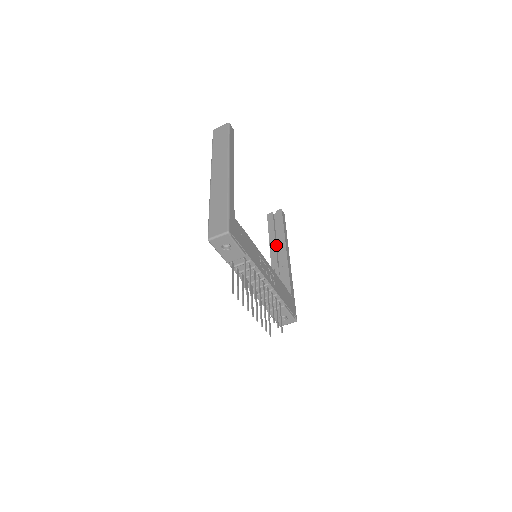
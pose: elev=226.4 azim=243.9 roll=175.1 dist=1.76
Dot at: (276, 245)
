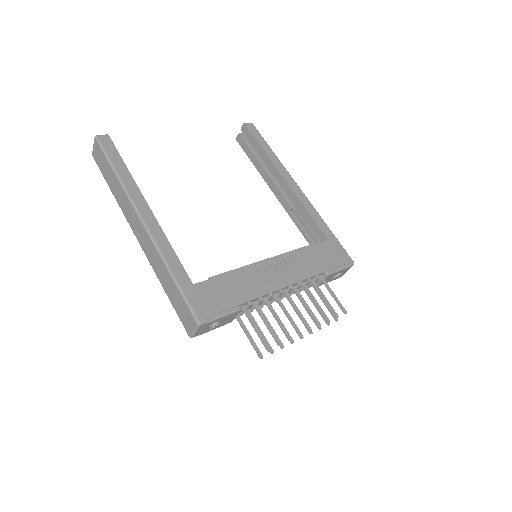
Dot at: (271, 177)
